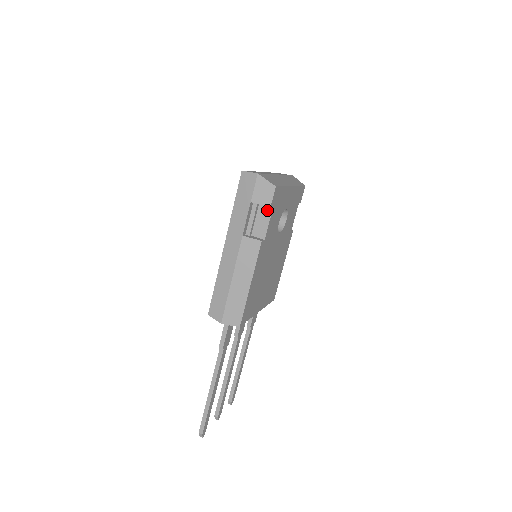
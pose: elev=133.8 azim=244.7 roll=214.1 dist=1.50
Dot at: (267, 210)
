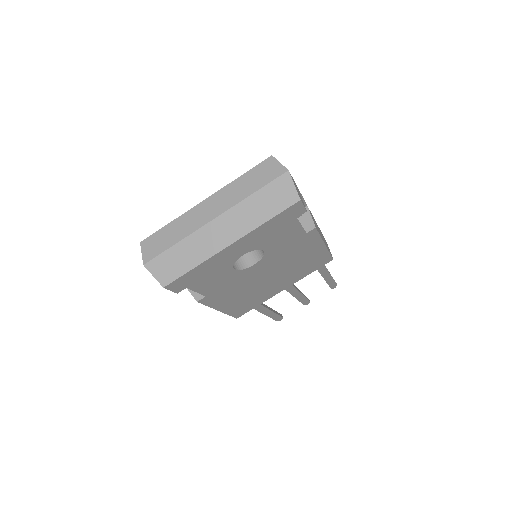
Dot at: occluded
